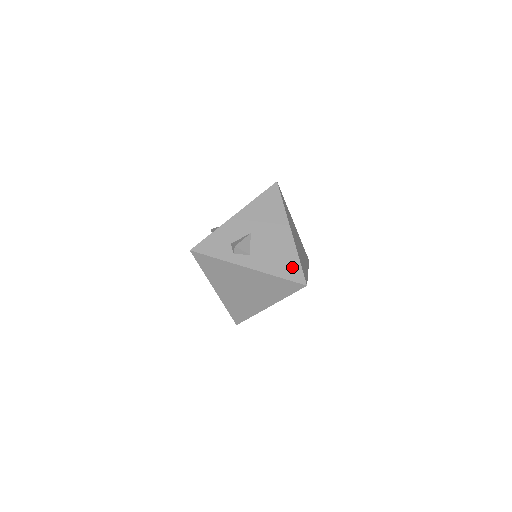
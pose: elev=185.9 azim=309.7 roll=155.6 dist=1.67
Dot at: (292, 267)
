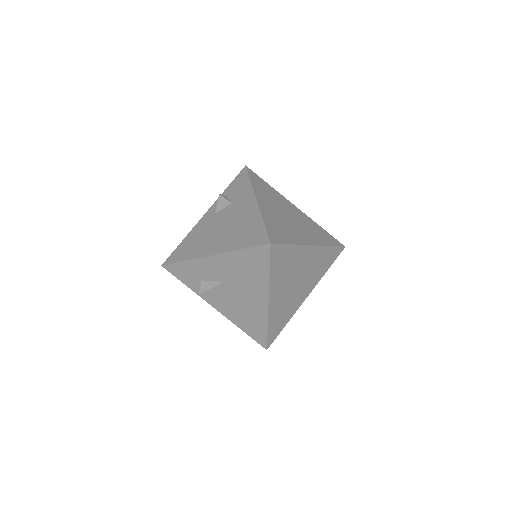
Dot at: (257, 330)
